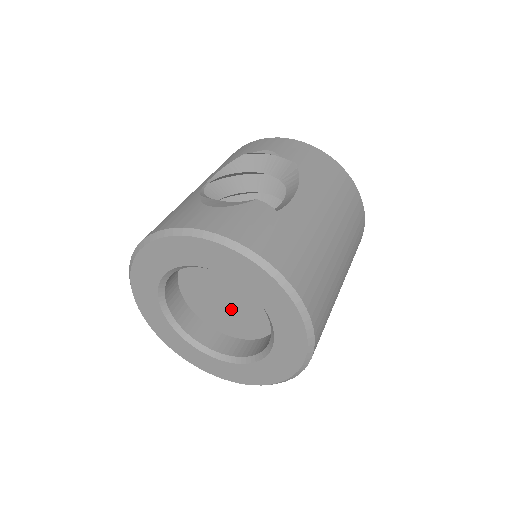
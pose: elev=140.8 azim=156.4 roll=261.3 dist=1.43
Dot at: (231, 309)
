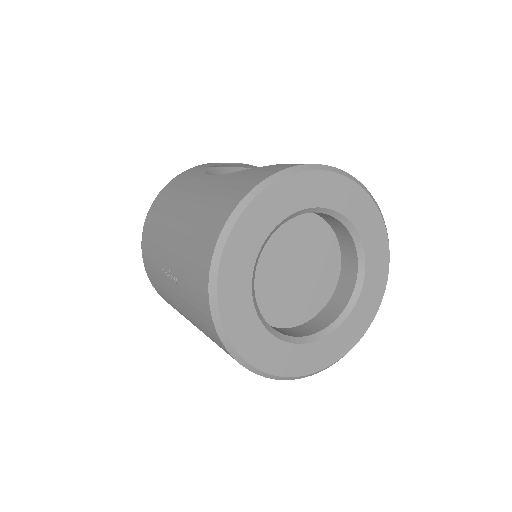
Dot at: (296, 284)
